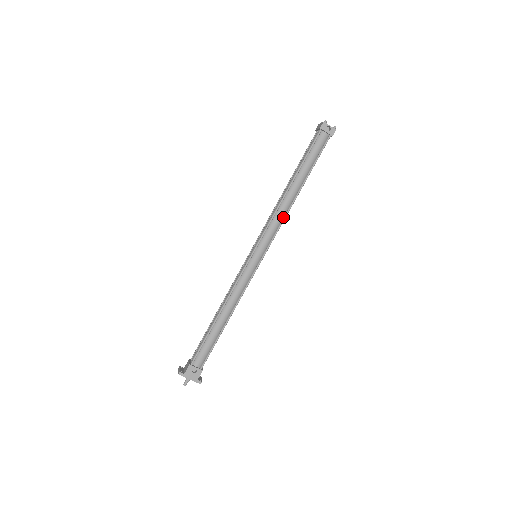
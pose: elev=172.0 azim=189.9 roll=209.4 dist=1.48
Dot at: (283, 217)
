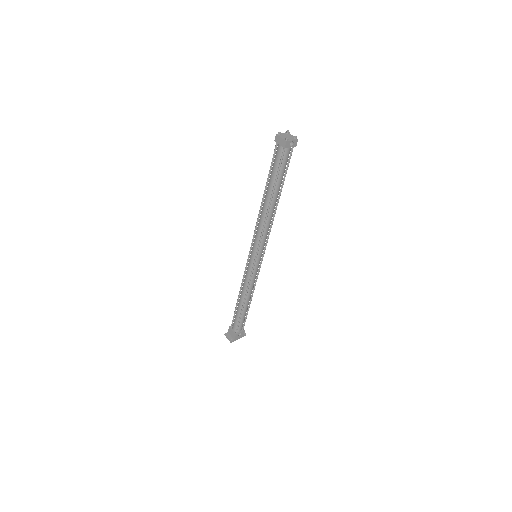
Dot at: occluded
